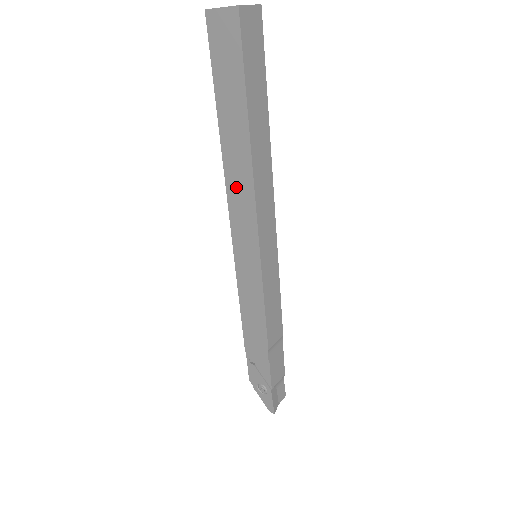
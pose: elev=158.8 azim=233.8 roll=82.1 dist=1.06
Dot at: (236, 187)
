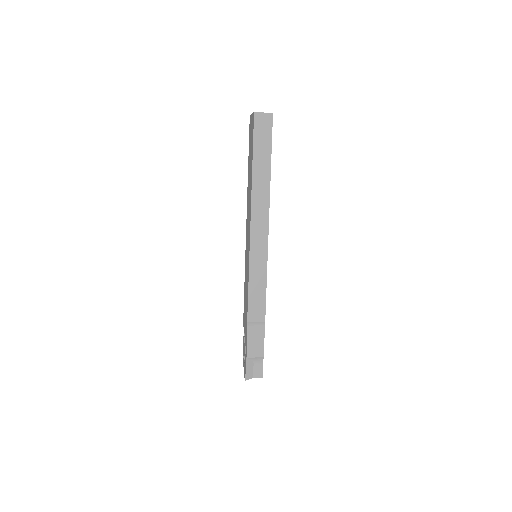
Dot at: (248, 207)
